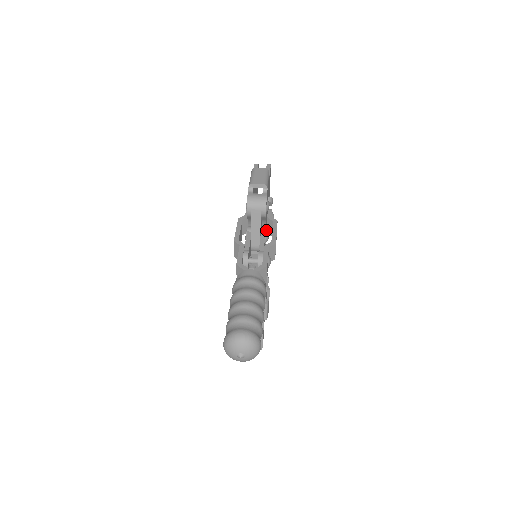
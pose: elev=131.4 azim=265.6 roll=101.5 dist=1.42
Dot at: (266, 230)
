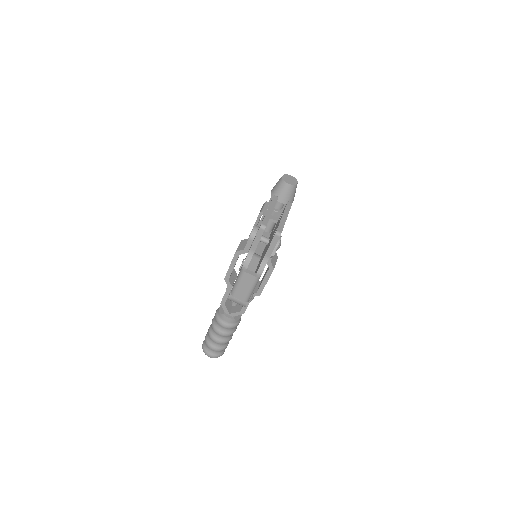
Dot at: occluded
